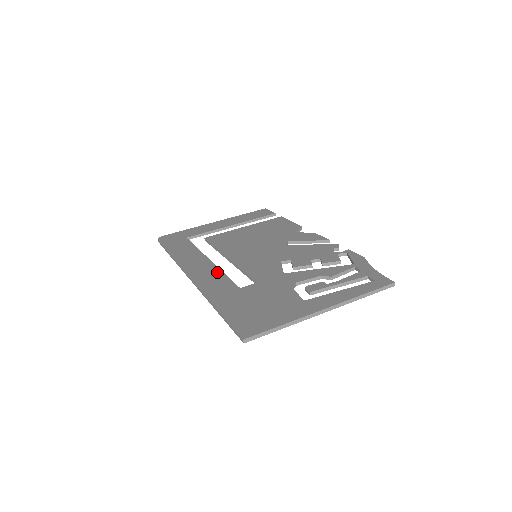
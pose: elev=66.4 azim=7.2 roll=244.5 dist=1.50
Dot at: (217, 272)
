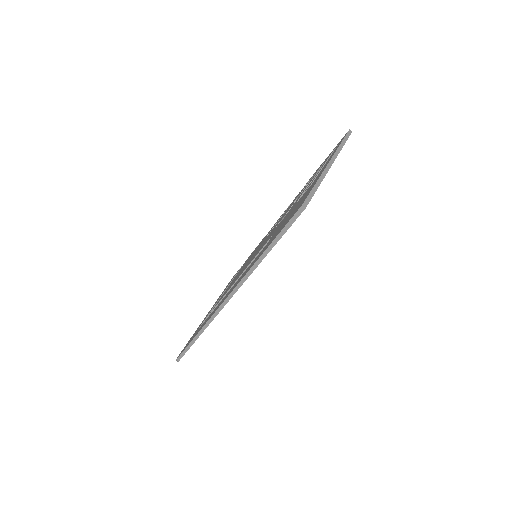
Dot at: (240, 277)
